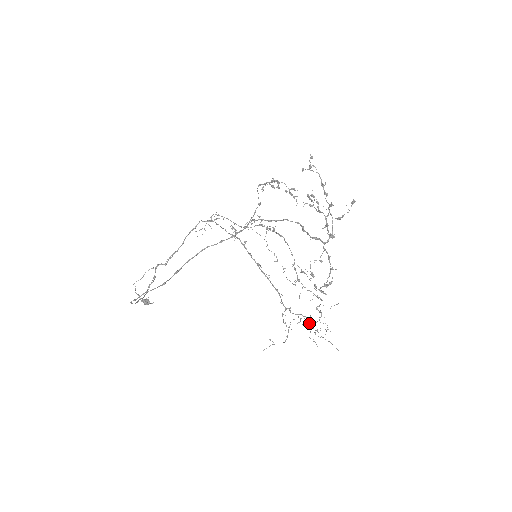
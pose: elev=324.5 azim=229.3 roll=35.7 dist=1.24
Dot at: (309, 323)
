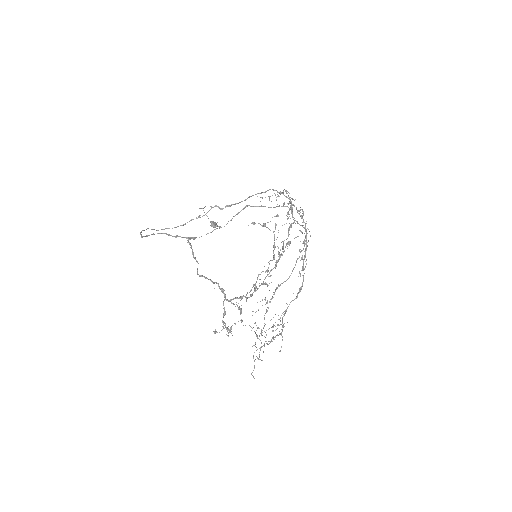
Dot at: occluded
